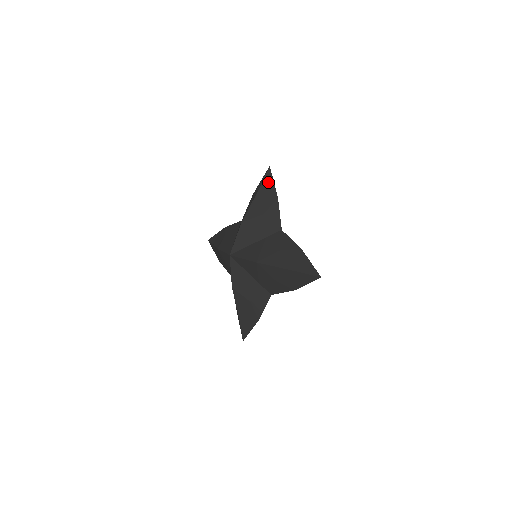
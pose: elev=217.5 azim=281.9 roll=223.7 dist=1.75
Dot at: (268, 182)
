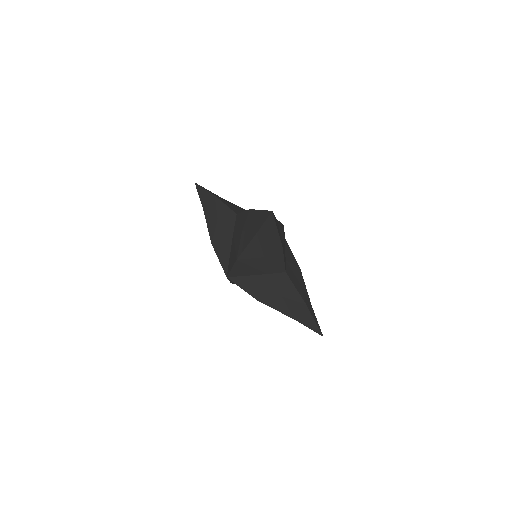
Dot at: (202, 194)
